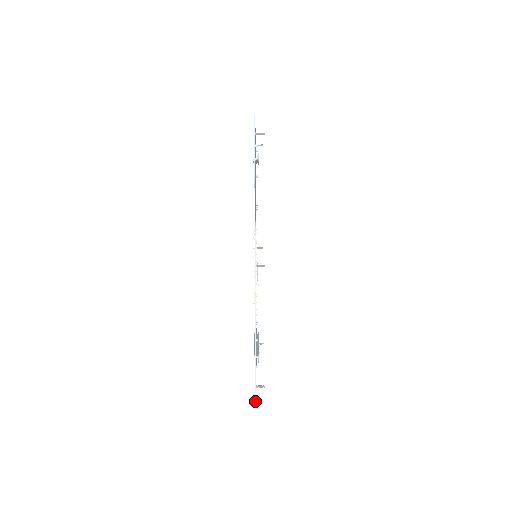
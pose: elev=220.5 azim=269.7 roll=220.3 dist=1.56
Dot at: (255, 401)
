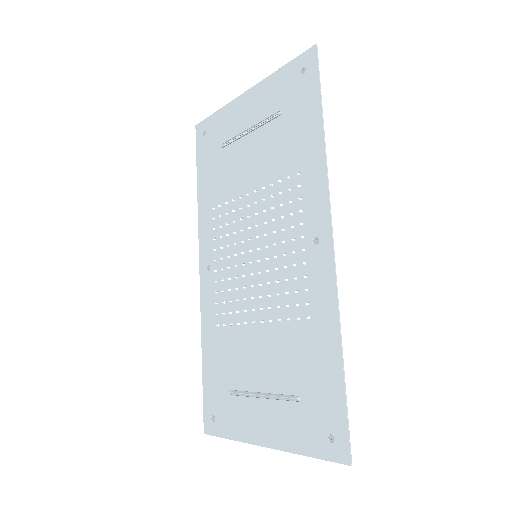
Dot at: (350, 457)
